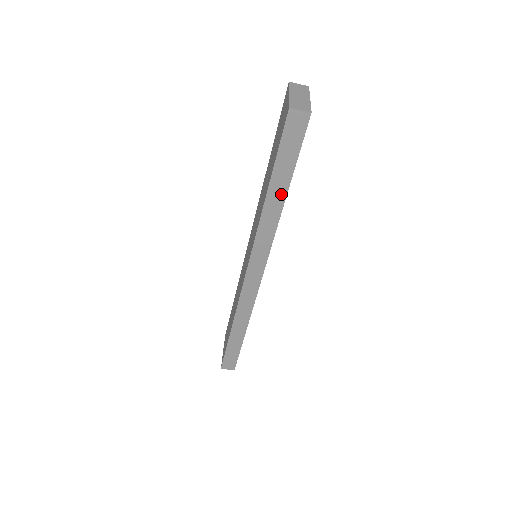
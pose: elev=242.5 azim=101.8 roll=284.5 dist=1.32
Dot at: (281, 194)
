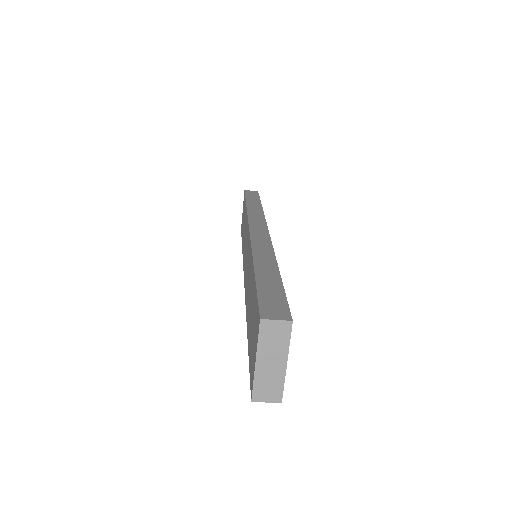
Dot at: occluded
